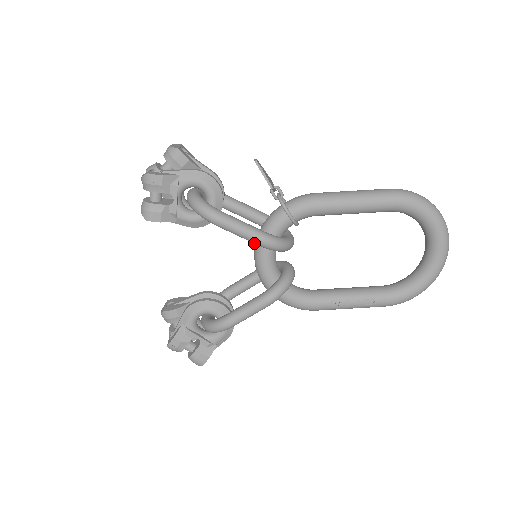
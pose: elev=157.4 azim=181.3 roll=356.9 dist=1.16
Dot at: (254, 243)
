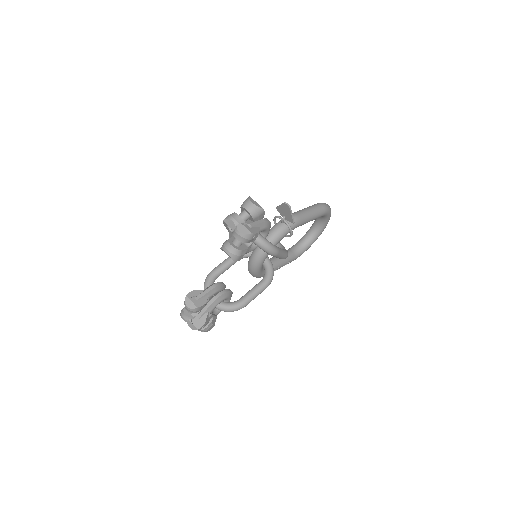
Dot at: occluded
